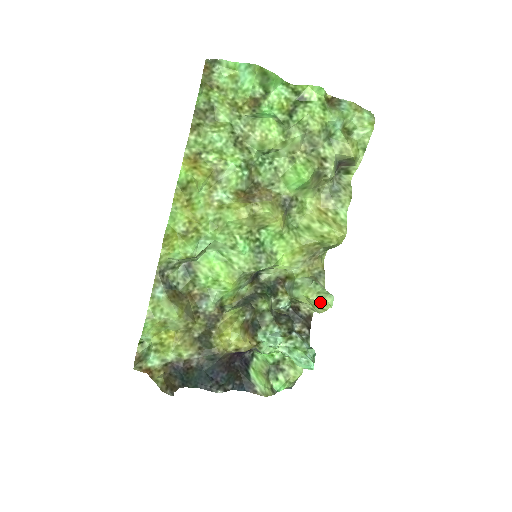
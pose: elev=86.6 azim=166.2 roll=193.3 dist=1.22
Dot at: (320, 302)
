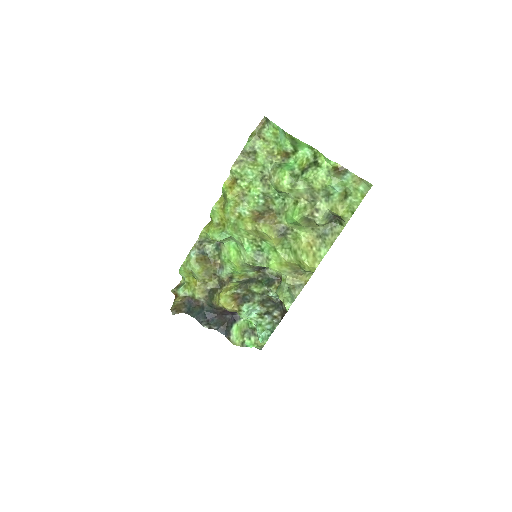
Dot at: occluded
